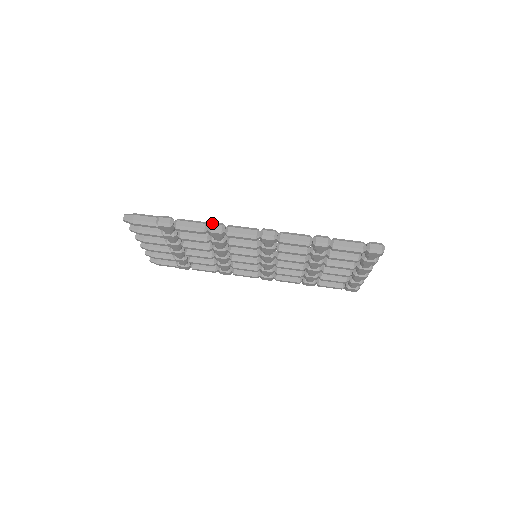
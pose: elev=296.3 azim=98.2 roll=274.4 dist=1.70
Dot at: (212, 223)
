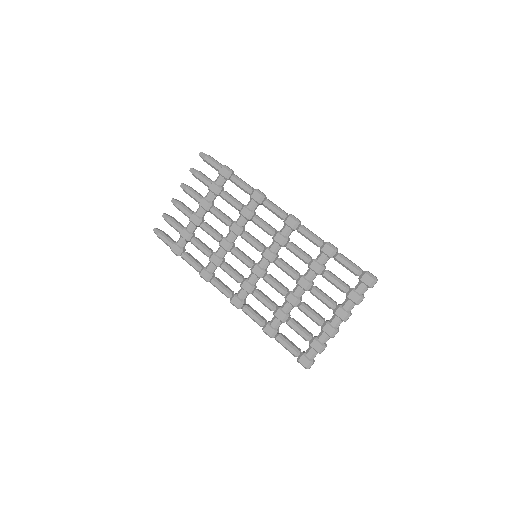
Dot at: (259, 190)
